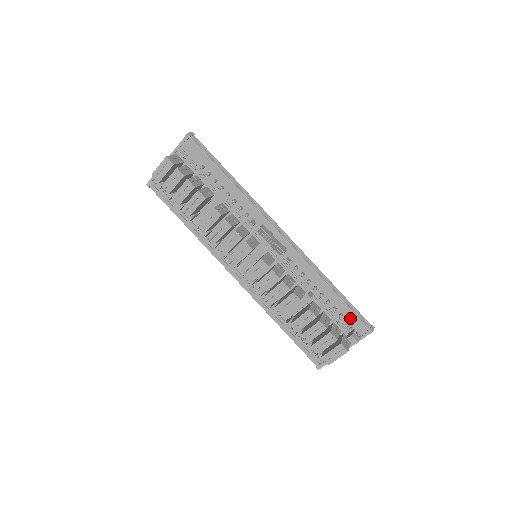
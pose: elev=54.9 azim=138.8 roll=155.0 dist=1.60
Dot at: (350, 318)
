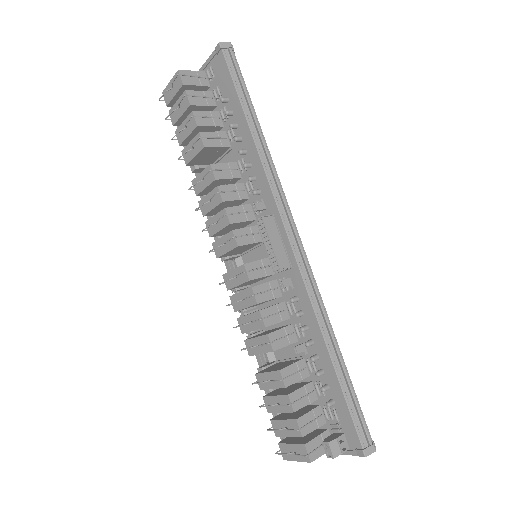
Dot at: (343, 415)
